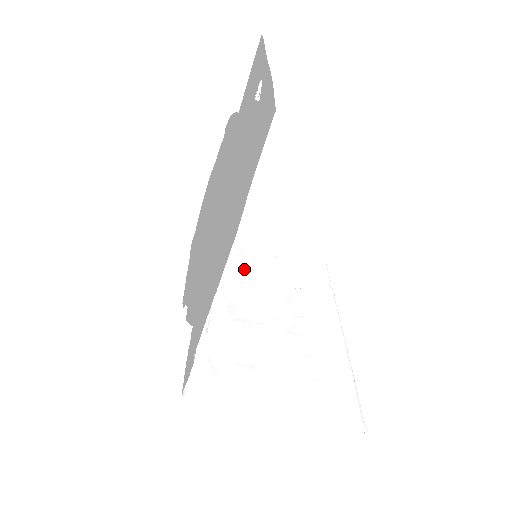
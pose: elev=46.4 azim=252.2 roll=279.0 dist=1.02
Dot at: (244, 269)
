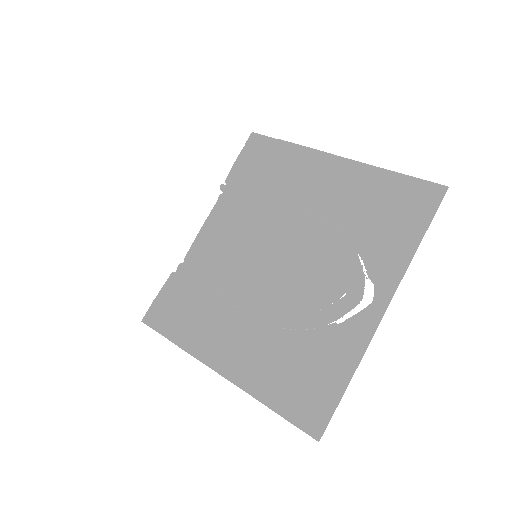
Dot at: occluded
